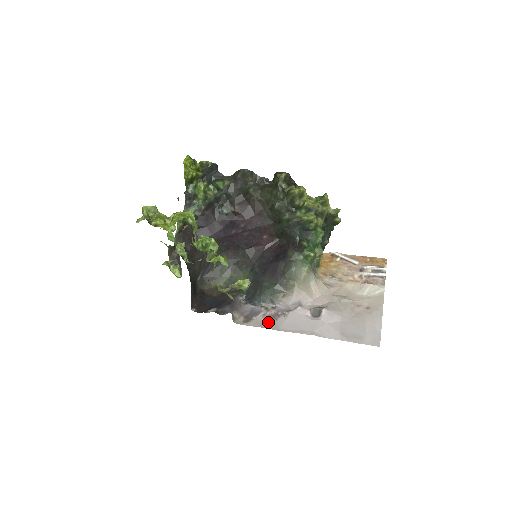
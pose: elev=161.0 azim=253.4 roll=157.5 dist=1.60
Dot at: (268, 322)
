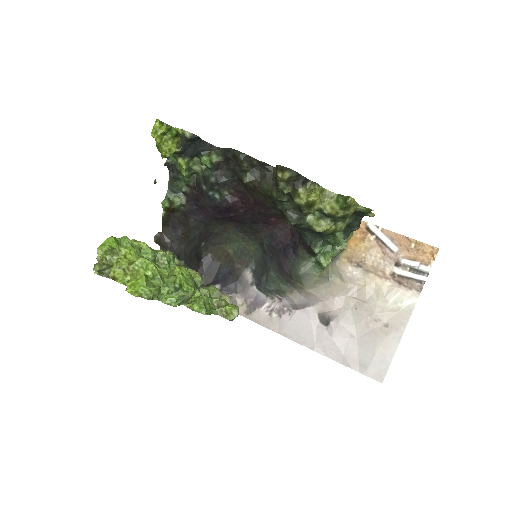
Dot at: (270, 319)
